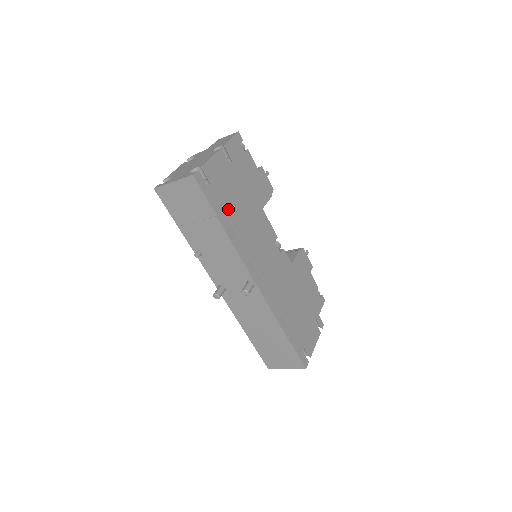
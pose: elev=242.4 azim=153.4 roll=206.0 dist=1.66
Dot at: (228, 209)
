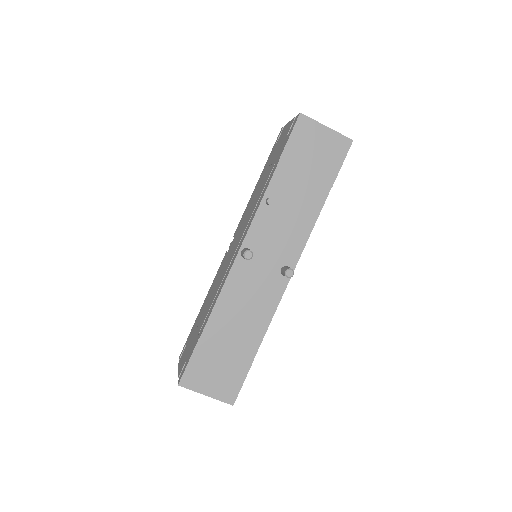
Dot at: occluded
